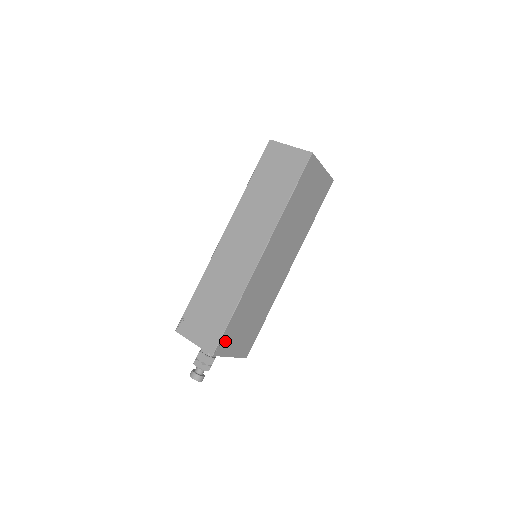
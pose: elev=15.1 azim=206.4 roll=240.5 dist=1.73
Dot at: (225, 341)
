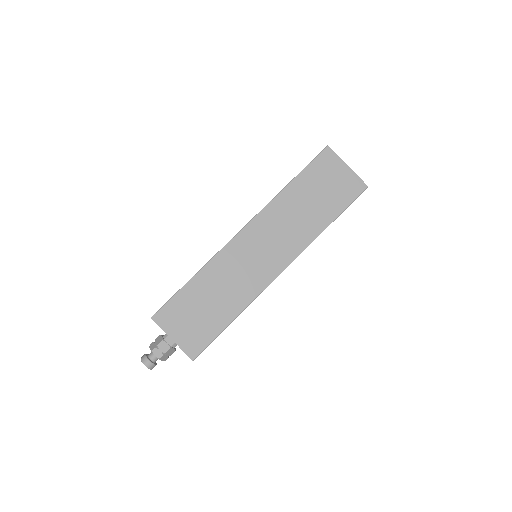
Dot at: occluded
